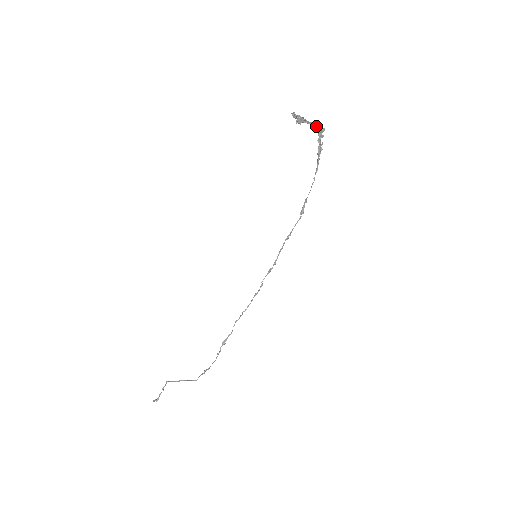
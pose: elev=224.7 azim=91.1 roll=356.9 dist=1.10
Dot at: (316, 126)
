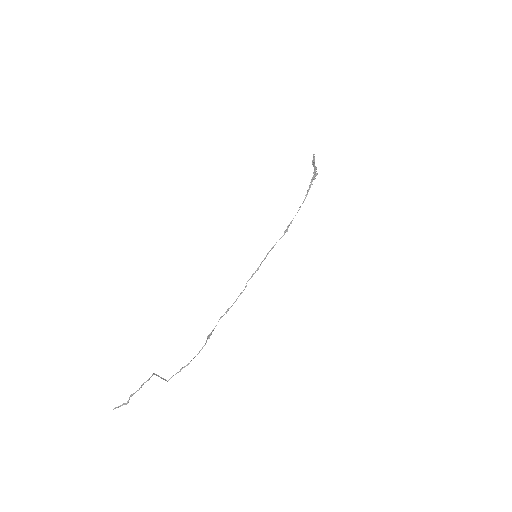
Dot at: occluded
